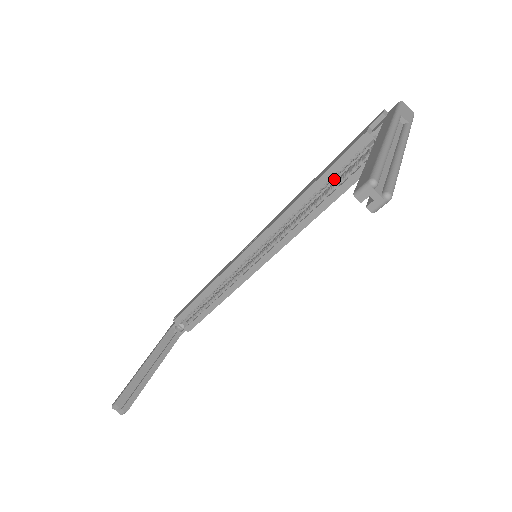
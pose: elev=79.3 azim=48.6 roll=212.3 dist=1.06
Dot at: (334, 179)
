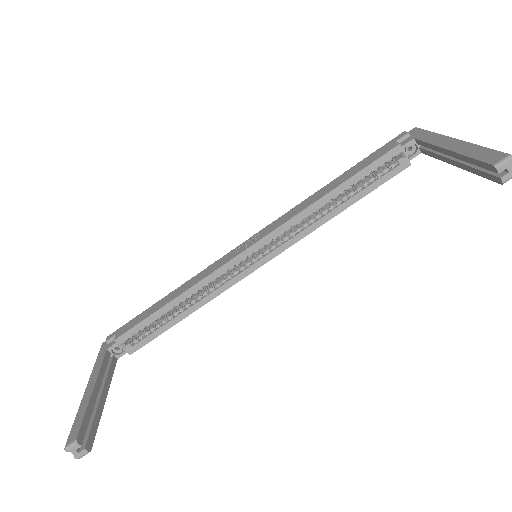
Dot at: occluded
